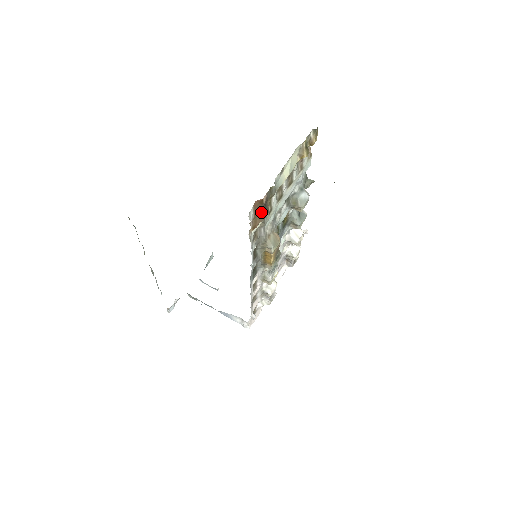
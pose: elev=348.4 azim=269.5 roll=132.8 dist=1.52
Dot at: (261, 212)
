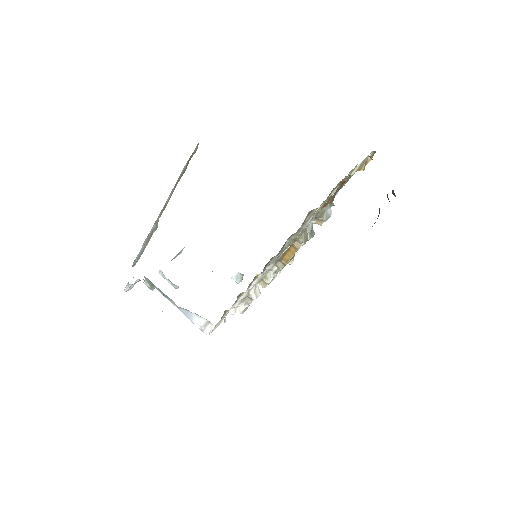
Dot at: (334, 194)
